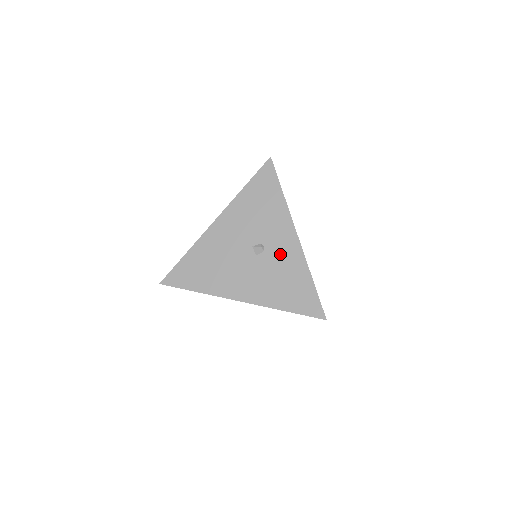
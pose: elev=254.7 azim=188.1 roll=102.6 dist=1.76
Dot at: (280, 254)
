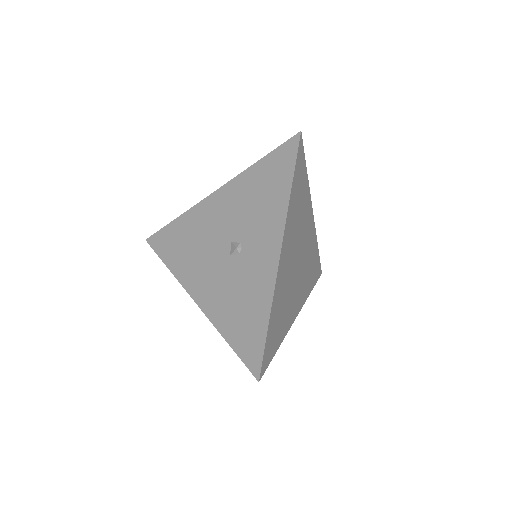
Dot at: (252, 267)
